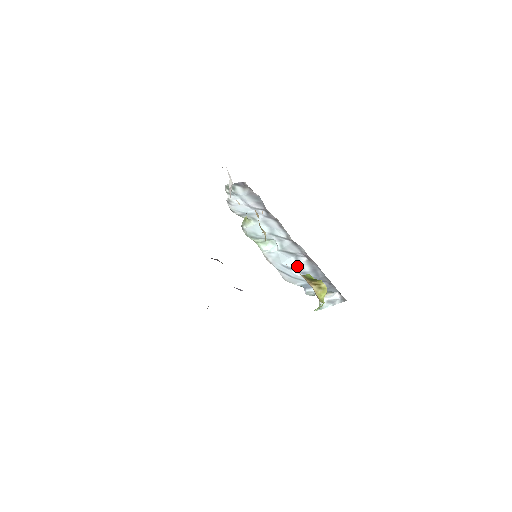
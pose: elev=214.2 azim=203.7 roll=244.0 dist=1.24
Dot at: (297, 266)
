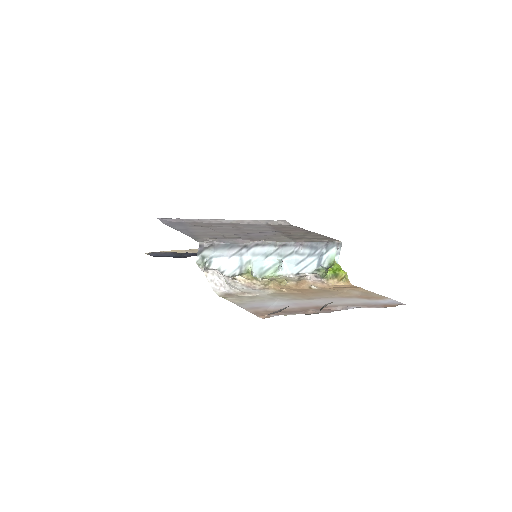
Dot at: (302, 257)
